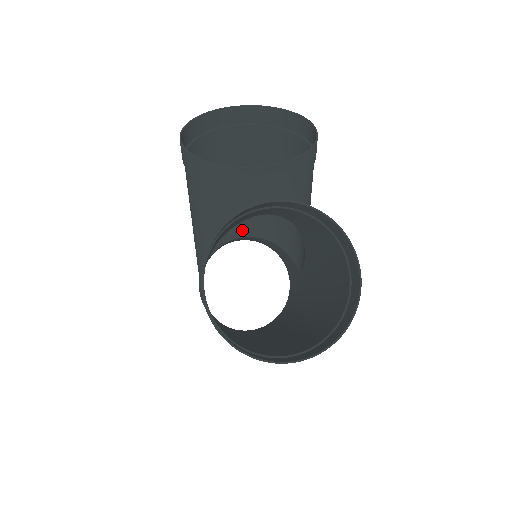
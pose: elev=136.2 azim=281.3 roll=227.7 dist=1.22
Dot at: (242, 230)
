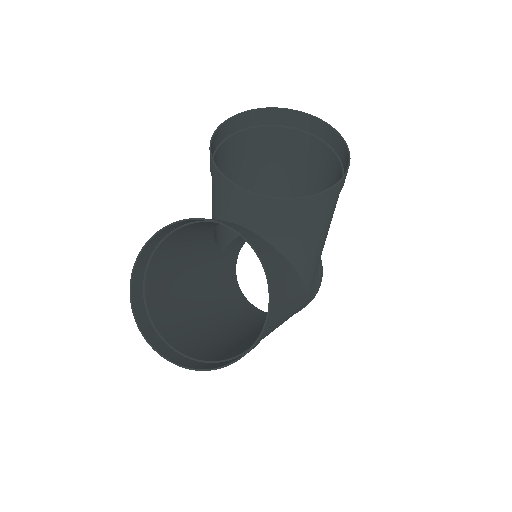
Dot at: occluded
